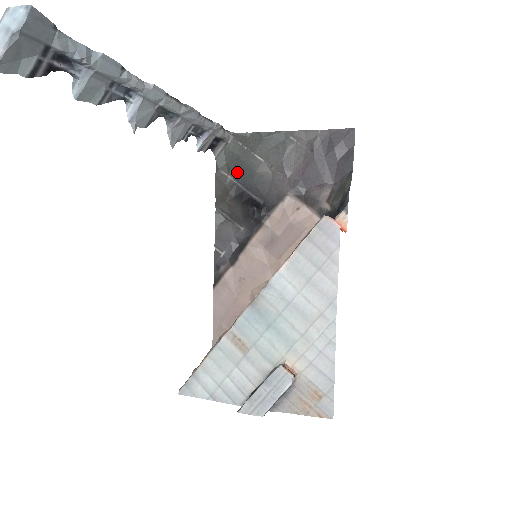
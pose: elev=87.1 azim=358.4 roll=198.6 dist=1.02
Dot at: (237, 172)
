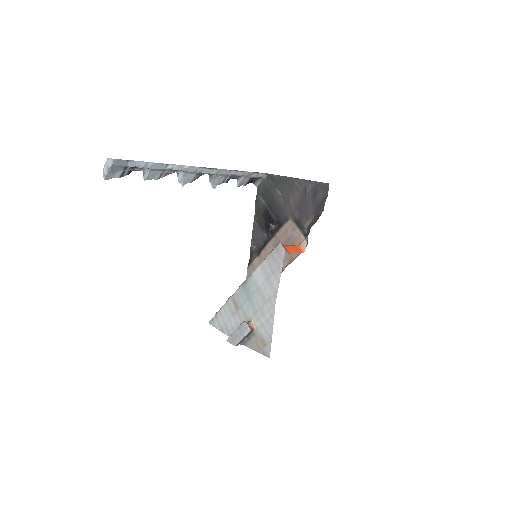
Dot at: (267, 198)
